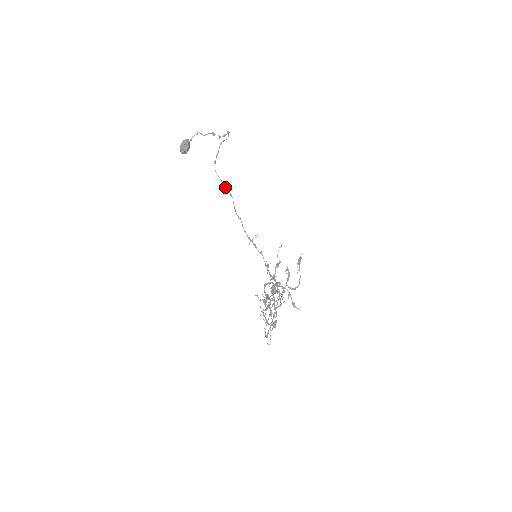
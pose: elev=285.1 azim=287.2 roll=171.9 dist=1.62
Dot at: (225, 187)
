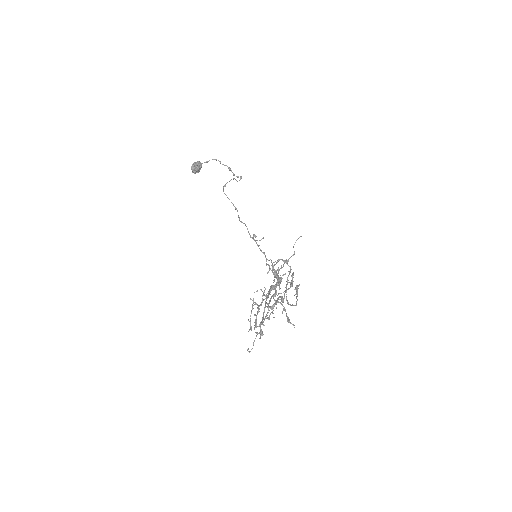
Dot at: (231, 202)
